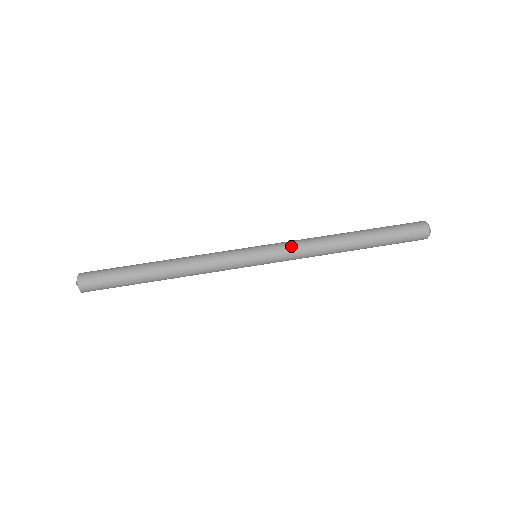
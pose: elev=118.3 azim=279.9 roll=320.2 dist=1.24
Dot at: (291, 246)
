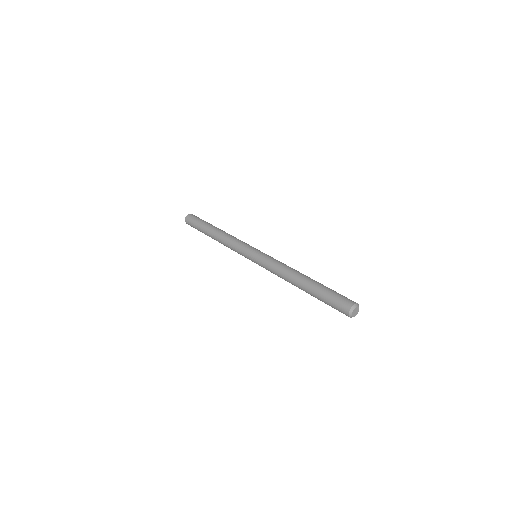
Dot at: (275, 259)
